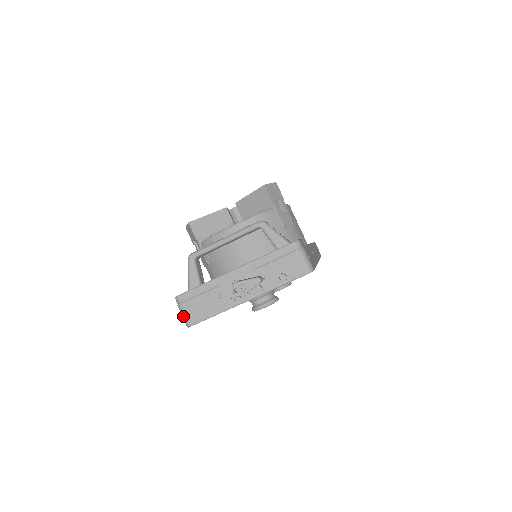
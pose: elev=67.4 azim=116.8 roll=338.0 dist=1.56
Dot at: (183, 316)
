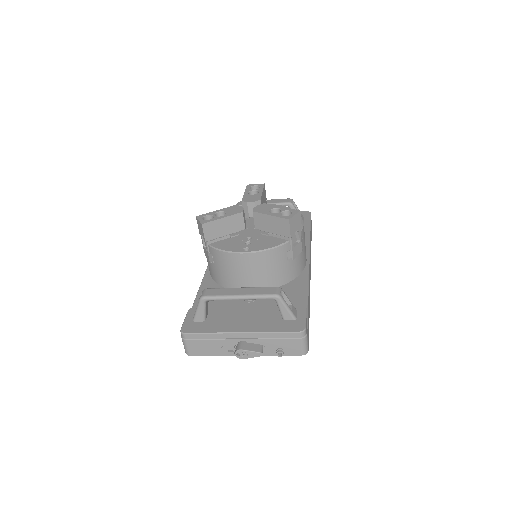
Dot at: (184, 347)
